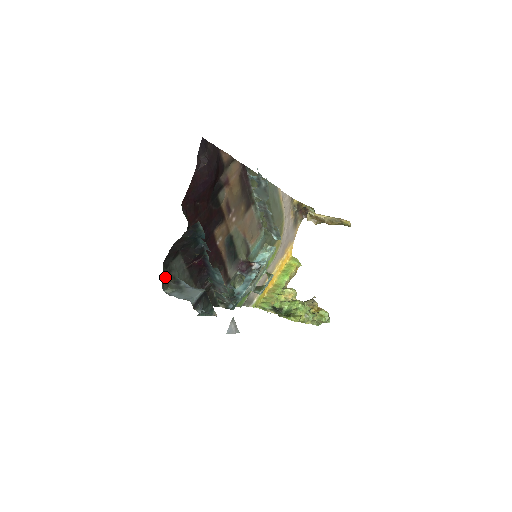
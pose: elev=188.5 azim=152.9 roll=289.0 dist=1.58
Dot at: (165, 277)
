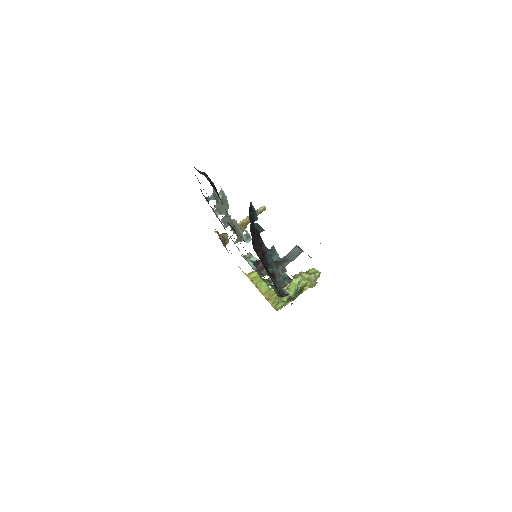
Dot at: occluded
